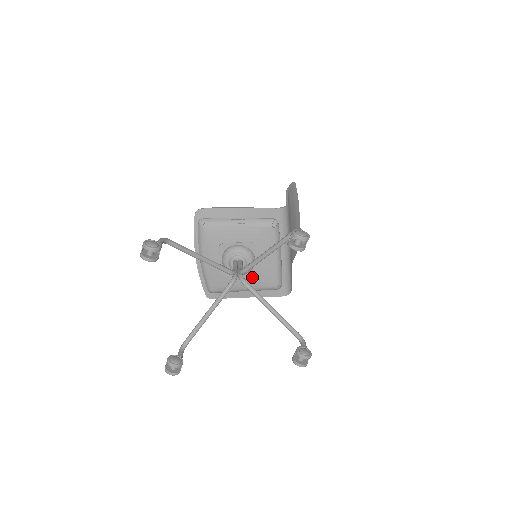
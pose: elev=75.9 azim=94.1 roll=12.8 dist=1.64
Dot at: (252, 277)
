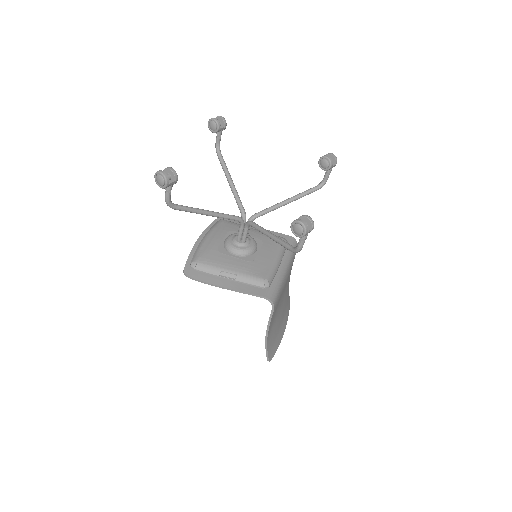
Dot at: (245, 262)
